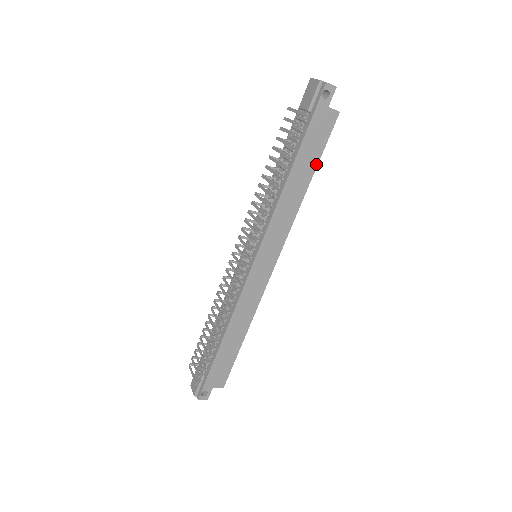
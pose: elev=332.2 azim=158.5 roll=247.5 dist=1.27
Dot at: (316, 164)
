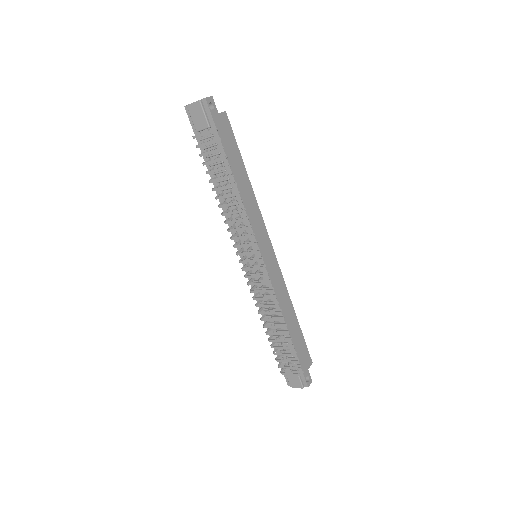
Dot at: (241, 158)
